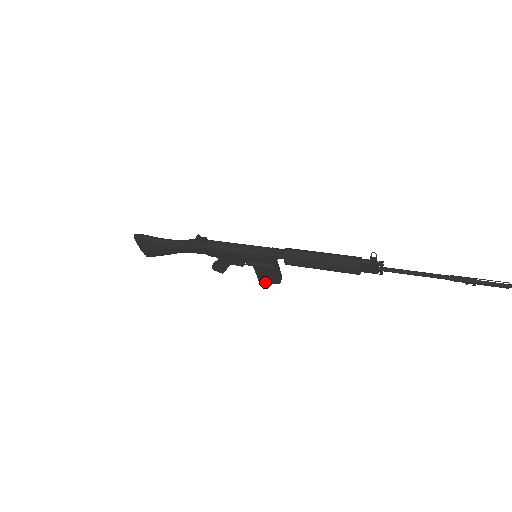
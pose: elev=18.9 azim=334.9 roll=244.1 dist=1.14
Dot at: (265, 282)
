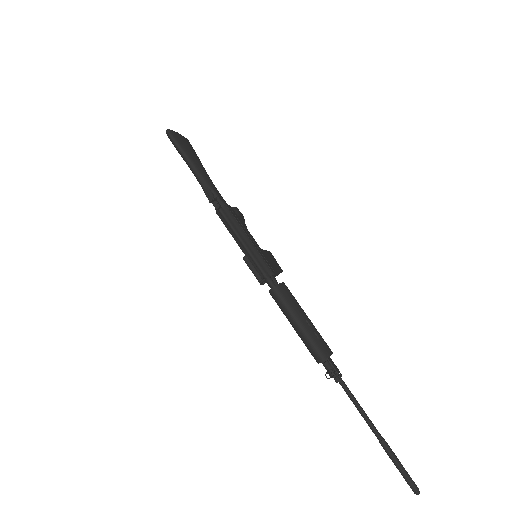
Dot at: occluded
